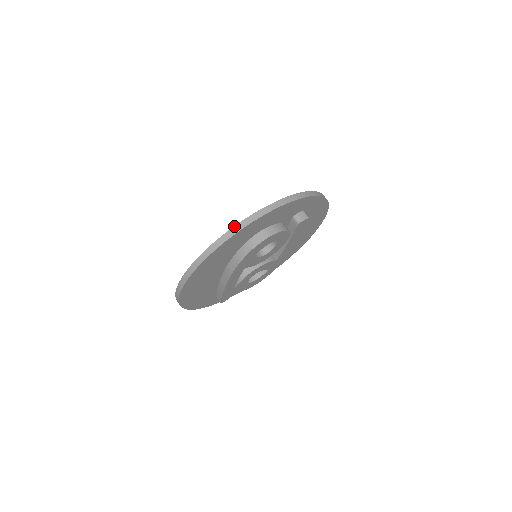
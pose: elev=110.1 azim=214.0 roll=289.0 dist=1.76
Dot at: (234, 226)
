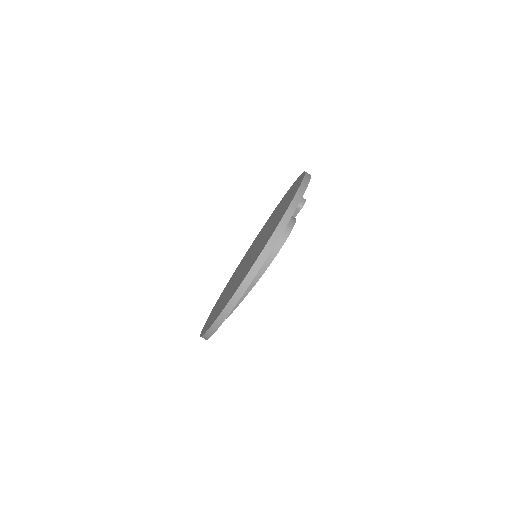
Dot at: (274, 231)
